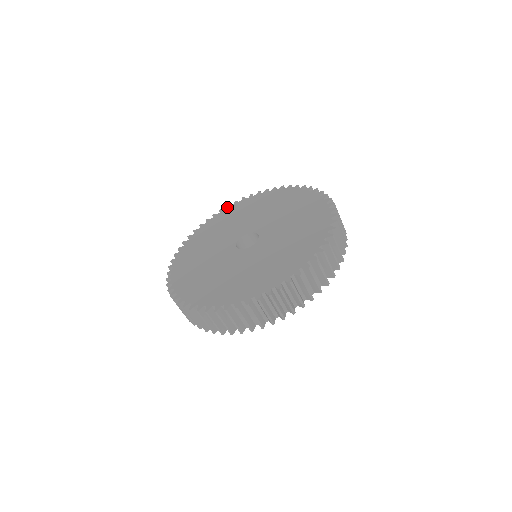
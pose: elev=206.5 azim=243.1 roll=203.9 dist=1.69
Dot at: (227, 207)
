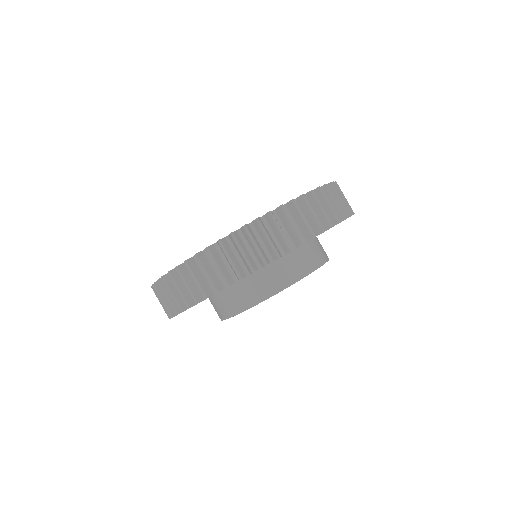
Dot at: occluded
